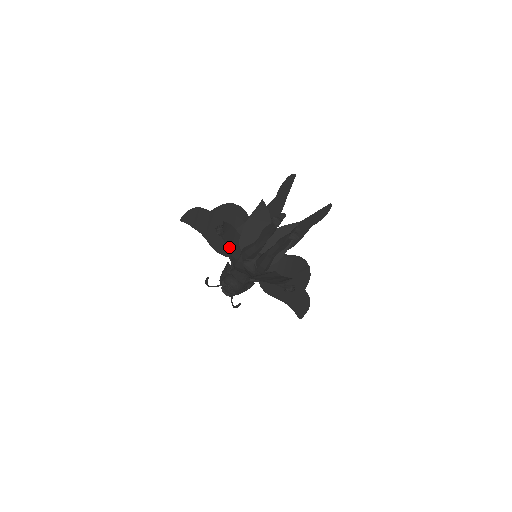
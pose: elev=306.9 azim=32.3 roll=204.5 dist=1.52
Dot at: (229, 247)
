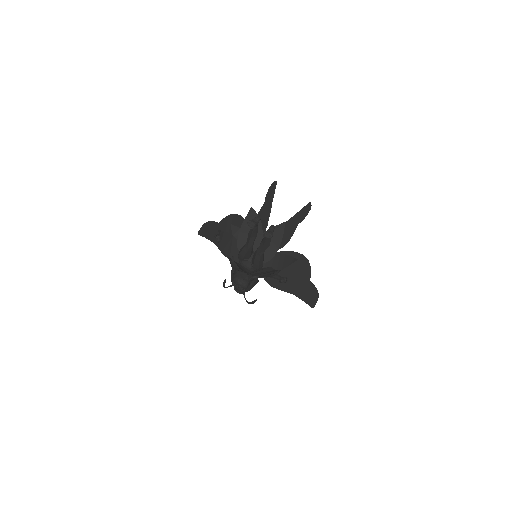
Dot at: (228, 251)
